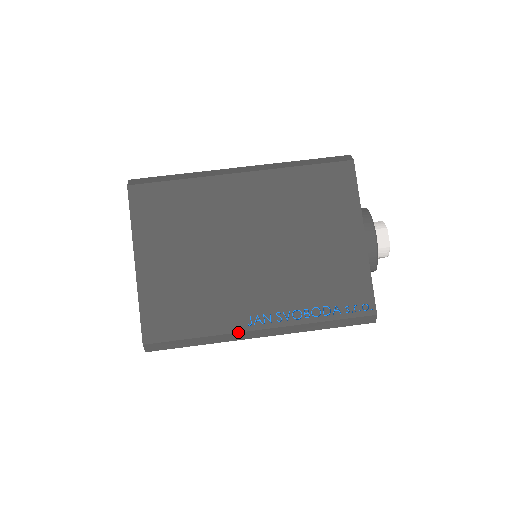
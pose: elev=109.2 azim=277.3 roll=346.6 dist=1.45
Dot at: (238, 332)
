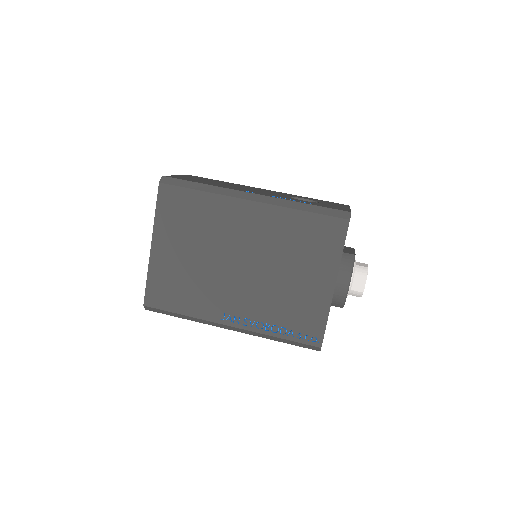
Dot at: (212, 322)
